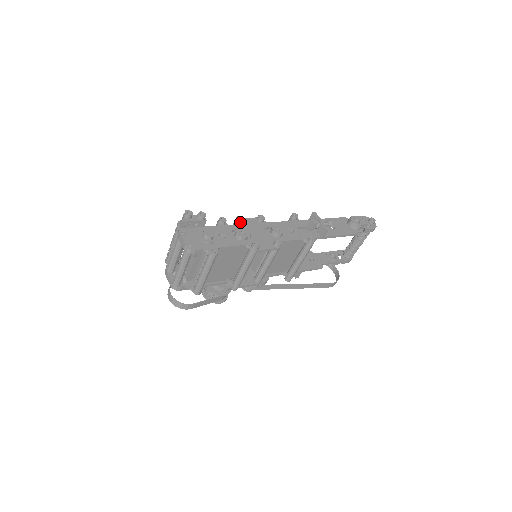
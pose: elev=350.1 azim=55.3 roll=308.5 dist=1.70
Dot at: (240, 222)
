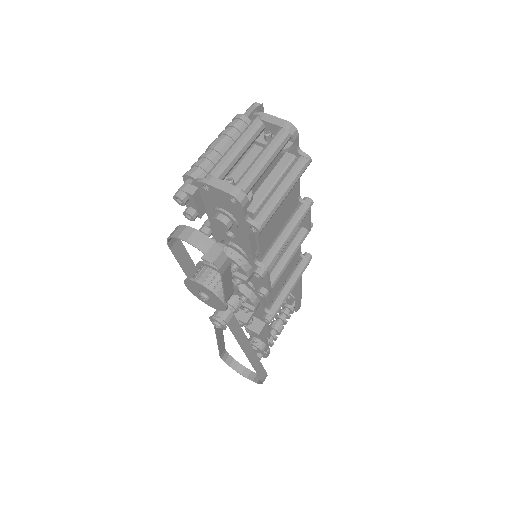
Dot at: occluded
